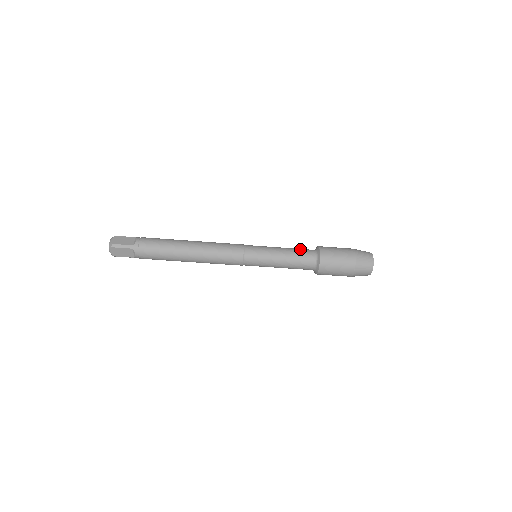
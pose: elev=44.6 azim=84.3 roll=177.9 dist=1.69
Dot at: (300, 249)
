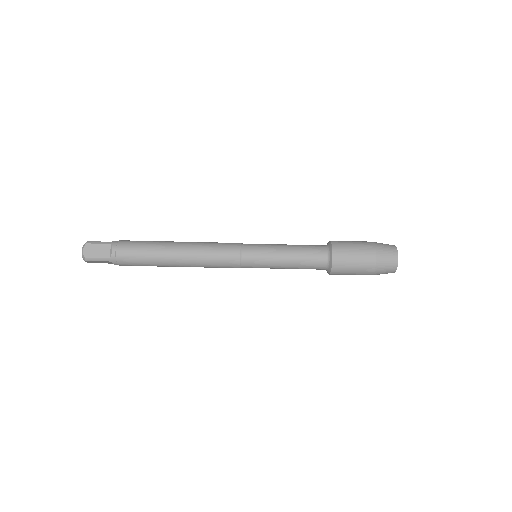
Dot at: occluded
